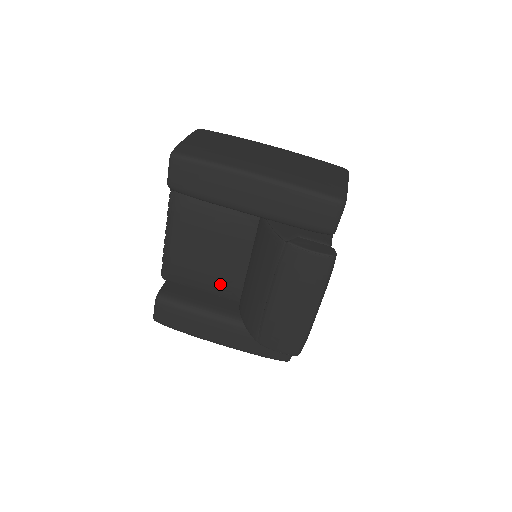
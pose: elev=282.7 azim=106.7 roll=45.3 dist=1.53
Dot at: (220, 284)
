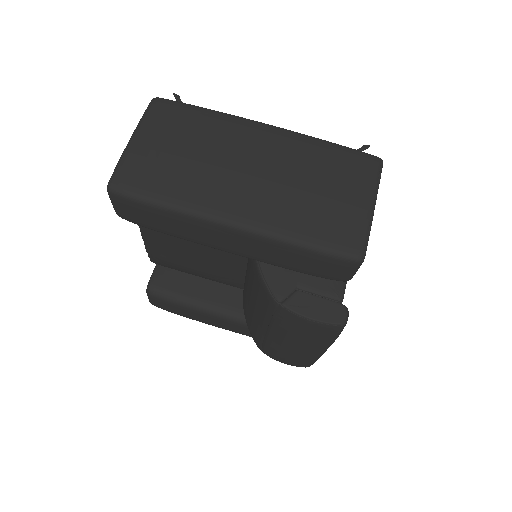
Dot at: (217, 278)
